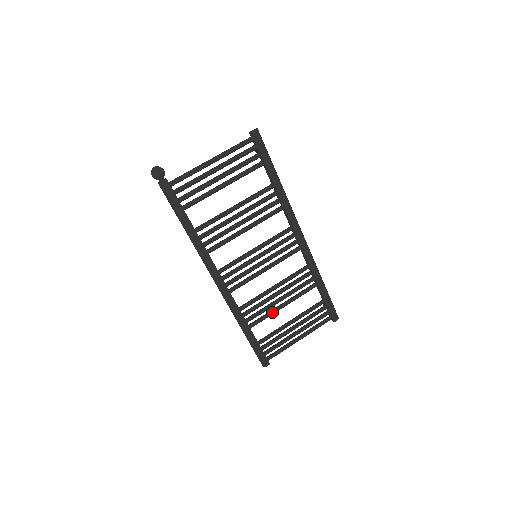
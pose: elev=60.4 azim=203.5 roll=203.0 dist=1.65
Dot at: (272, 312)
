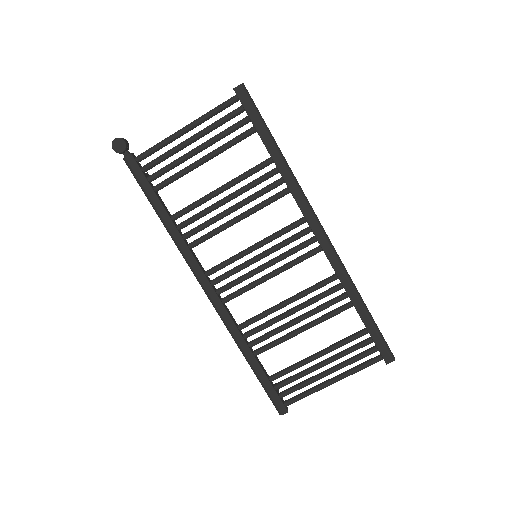
Dot at: (285, 337)
